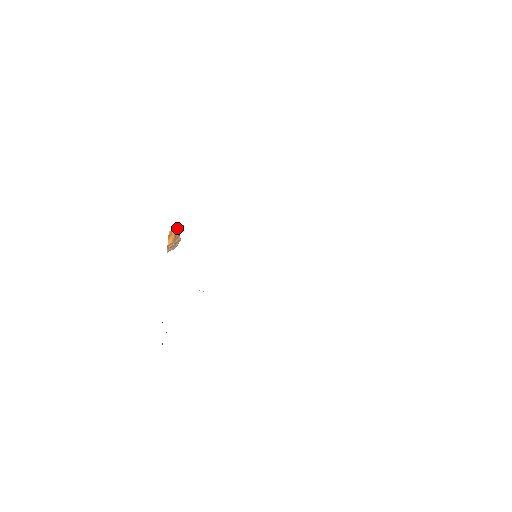
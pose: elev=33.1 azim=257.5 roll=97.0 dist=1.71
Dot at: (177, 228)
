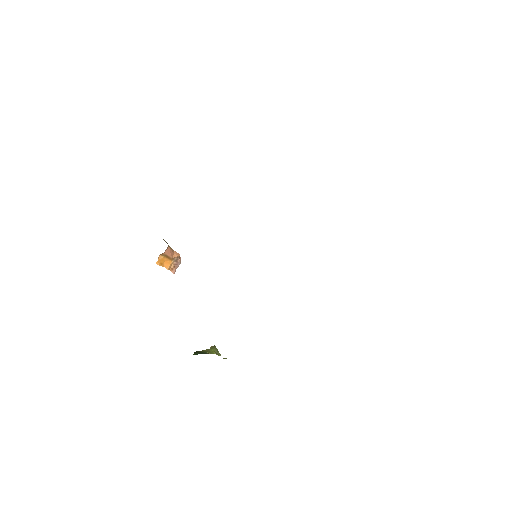
Dot at: (163, 254)
